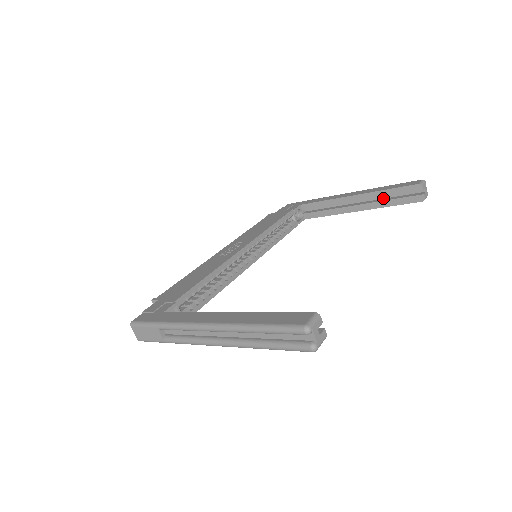
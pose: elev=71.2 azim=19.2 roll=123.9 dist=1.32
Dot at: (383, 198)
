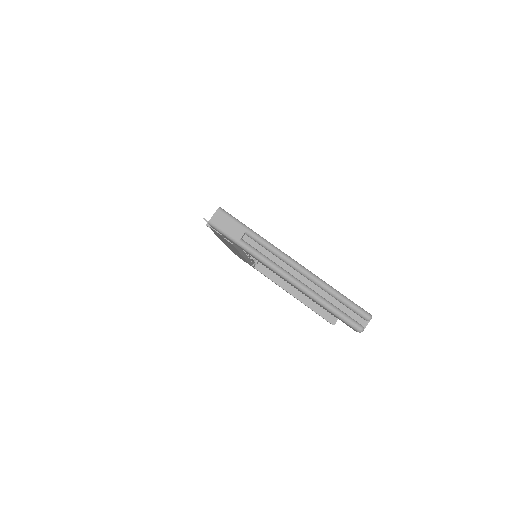
Dot at: occluded
